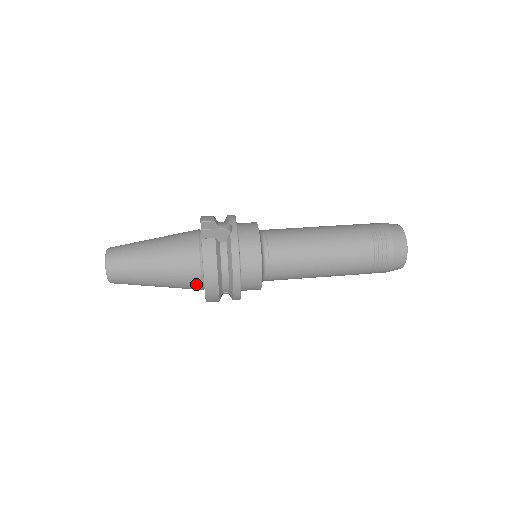
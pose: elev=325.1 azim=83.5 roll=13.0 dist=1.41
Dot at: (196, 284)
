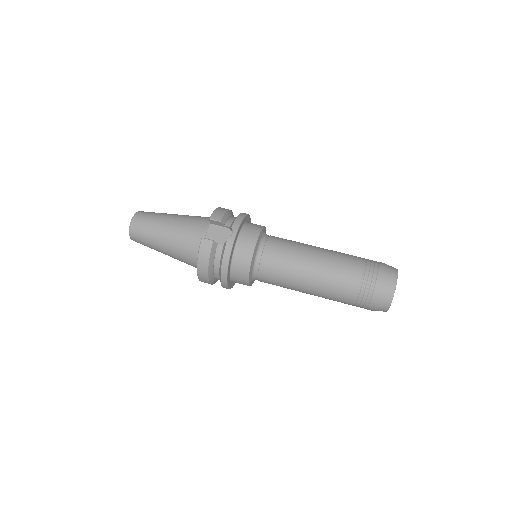
Dot at: (196, 267)
